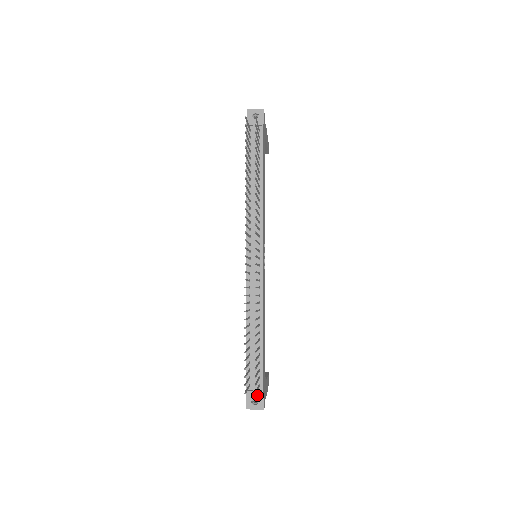
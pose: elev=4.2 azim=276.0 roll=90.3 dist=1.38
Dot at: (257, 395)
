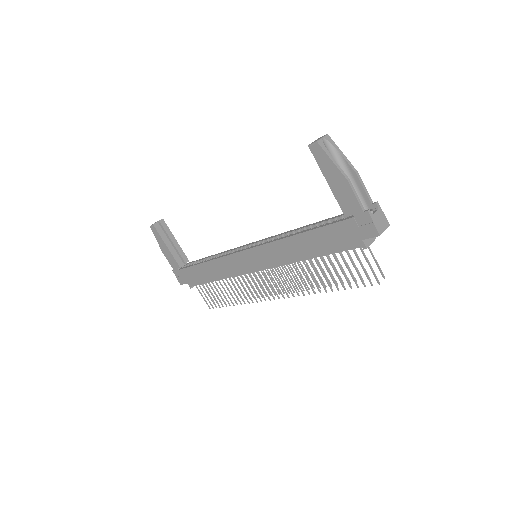
Dot at: occluded
